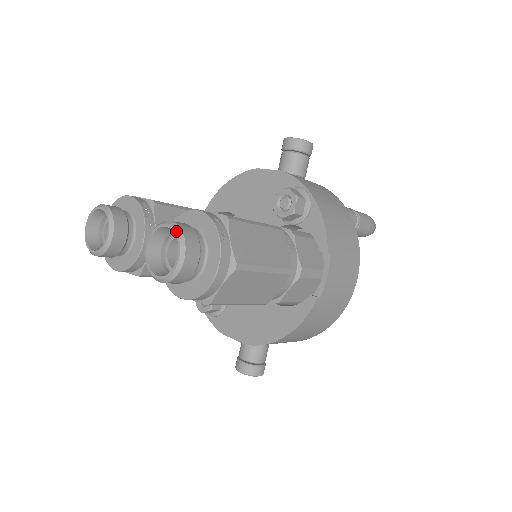
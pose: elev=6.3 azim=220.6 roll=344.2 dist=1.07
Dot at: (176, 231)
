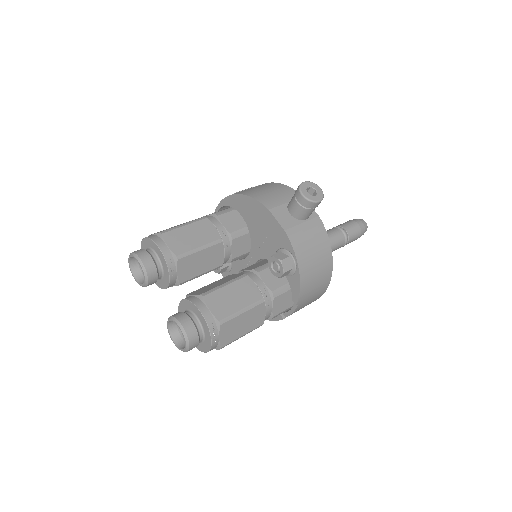
Dot at: (184, 338)
